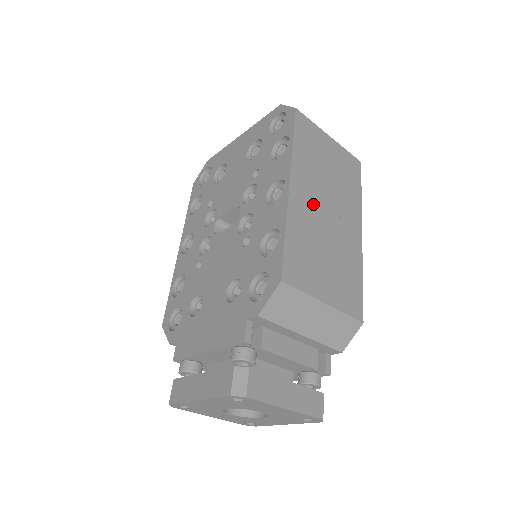
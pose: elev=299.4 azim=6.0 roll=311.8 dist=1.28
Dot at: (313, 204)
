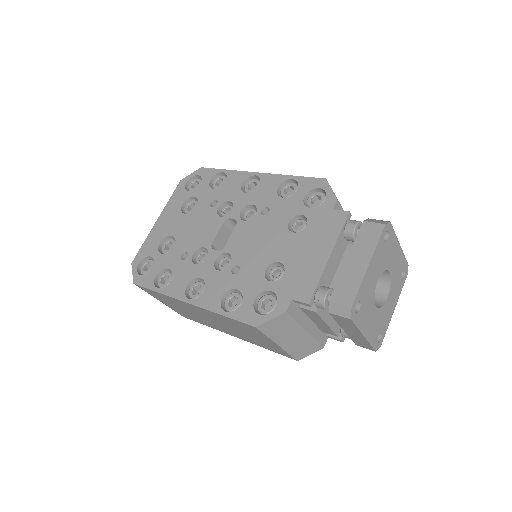
Dot at: occluded
